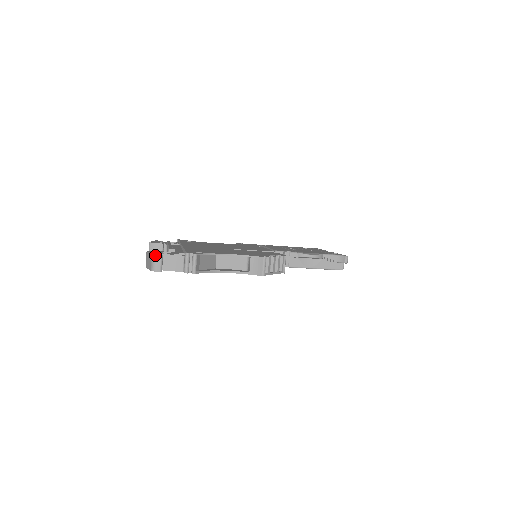
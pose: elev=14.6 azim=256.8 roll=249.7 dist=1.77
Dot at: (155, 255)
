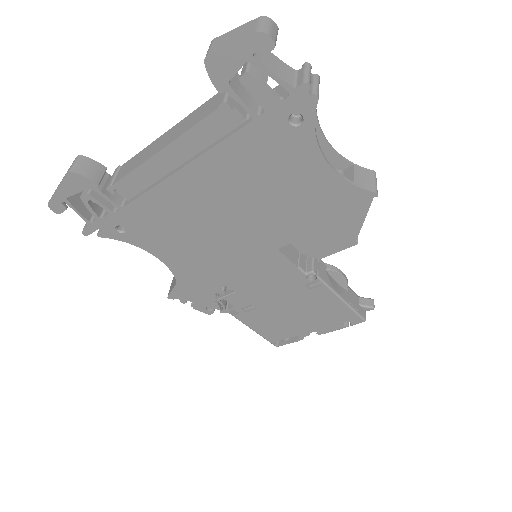
Dot at: (269, 18)
